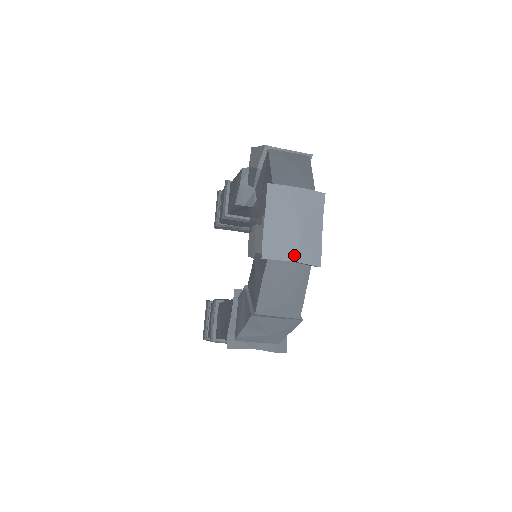
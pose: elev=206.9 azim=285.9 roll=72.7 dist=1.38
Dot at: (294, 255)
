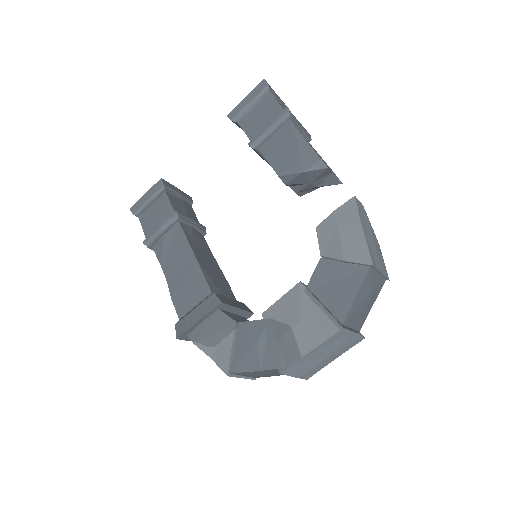
Dot at: (301, 374)
